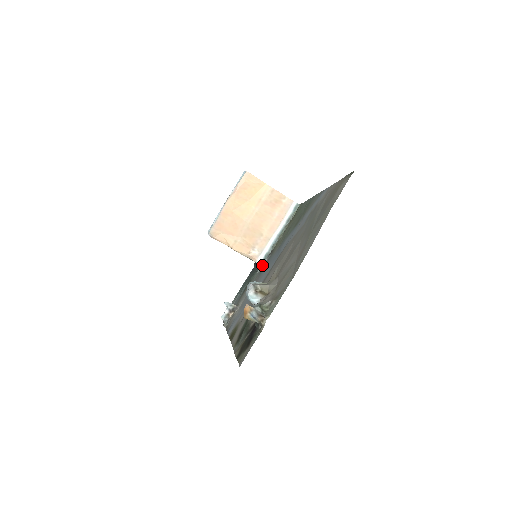
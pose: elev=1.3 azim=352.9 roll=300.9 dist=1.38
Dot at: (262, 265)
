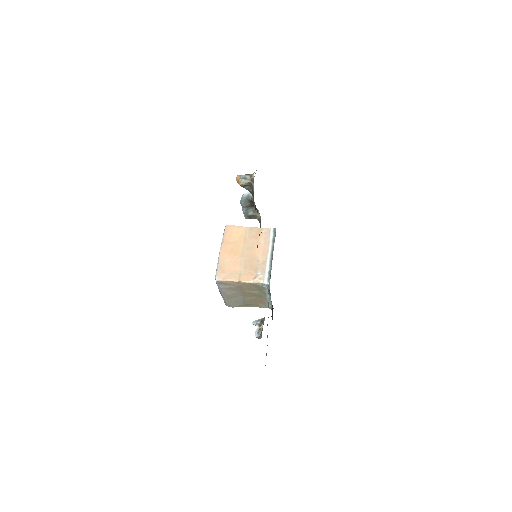
Dot at: (269, 281)
